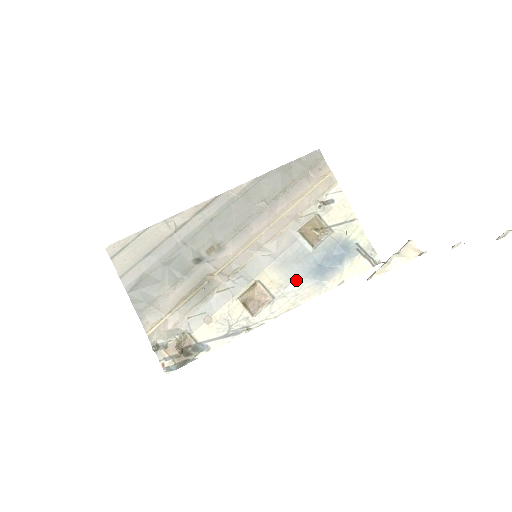
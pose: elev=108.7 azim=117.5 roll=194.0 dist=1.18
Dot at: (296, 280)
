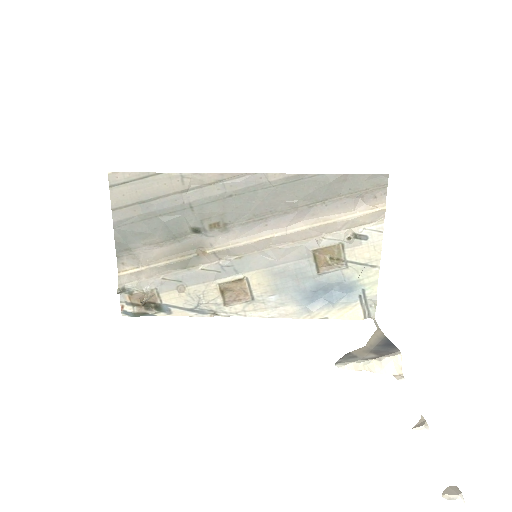
Dot at: (283, 294)
